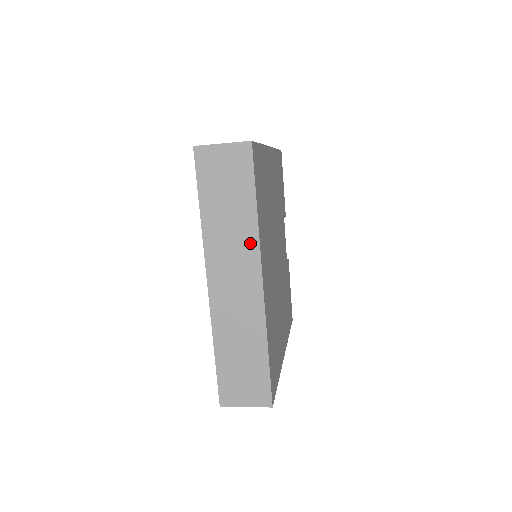
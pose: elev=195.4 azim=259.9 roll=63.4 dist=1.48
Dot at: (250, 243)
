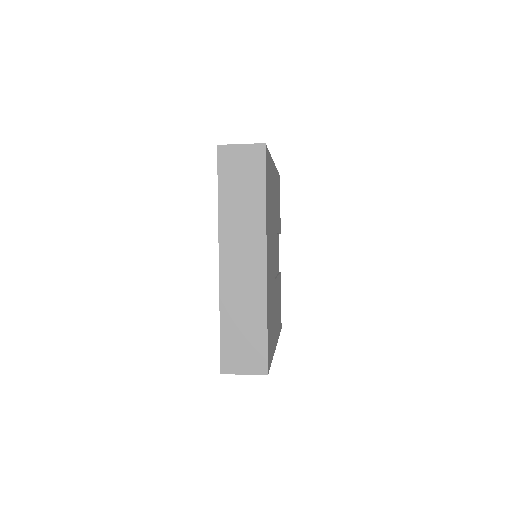
Dot at: (258, 227)
